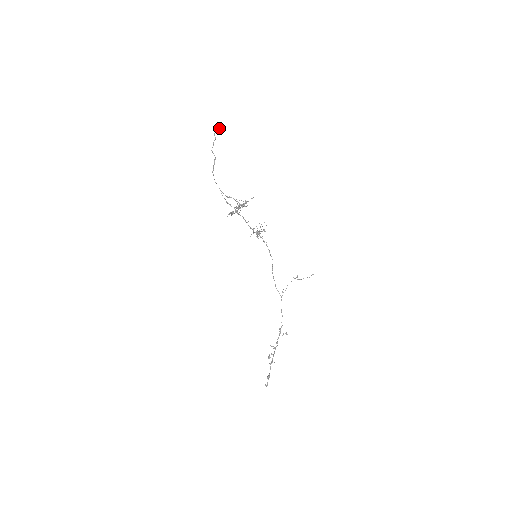
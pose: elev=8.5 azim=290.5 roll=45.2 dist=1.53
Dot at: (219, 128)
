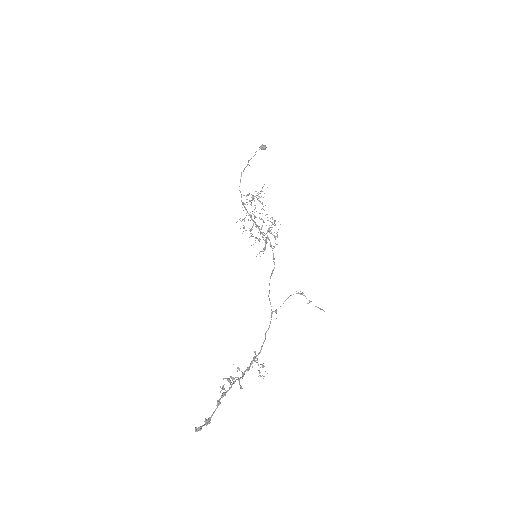
Dot at: (262, 145)
